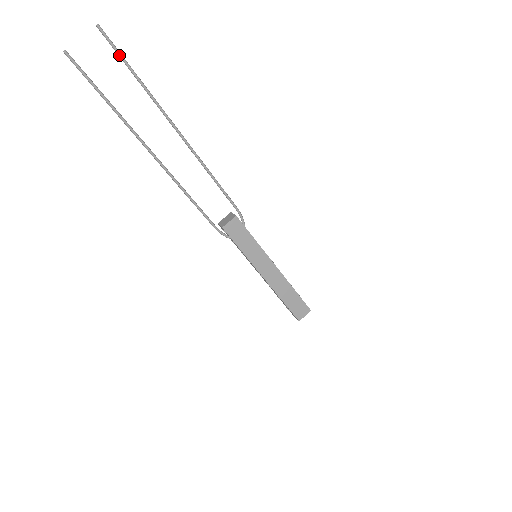
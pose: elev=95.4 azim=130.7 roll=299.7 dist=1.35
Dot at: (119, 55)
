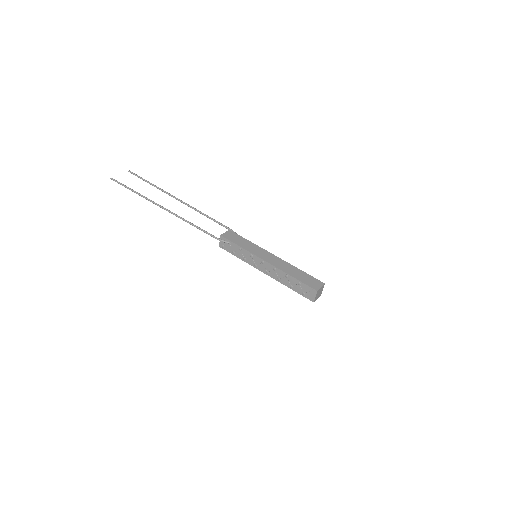
Dot at: (141, 178)
